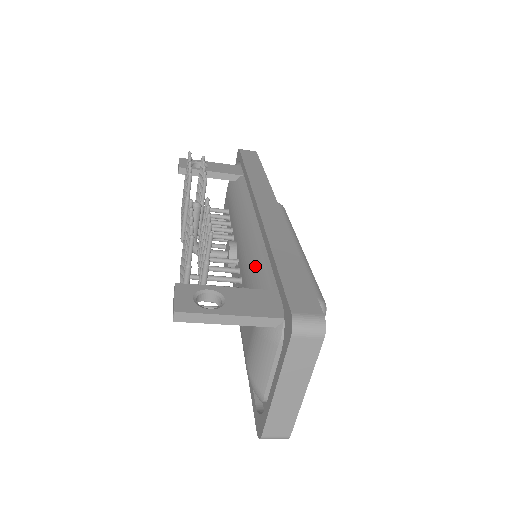
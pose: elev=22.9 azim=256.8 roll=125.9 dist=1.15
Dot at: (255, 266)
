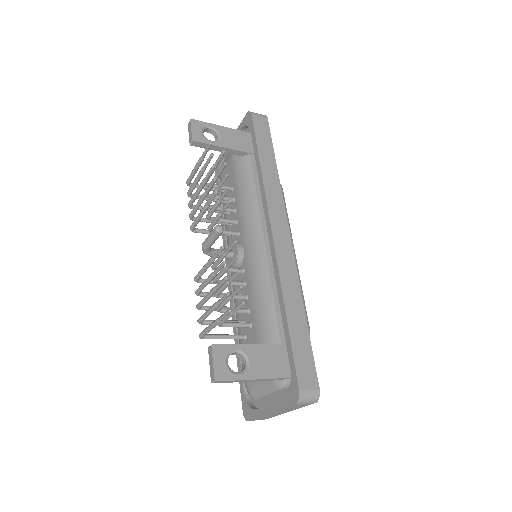
Dot at: (265, 303)
